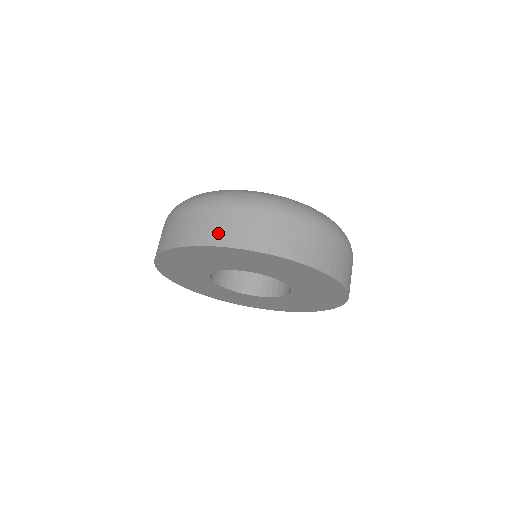
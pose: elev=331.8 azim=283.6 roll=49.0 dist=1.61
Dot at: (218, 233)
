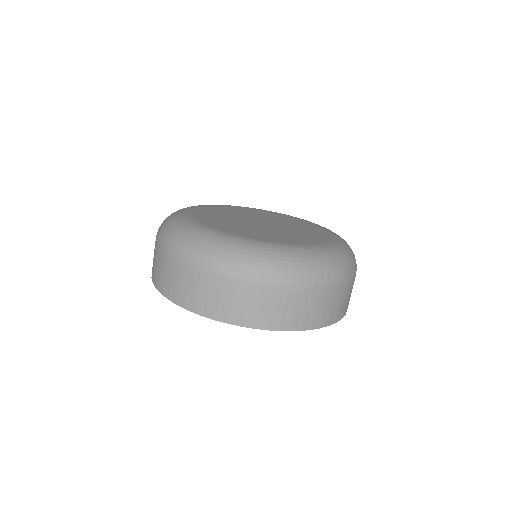
Dot at: (227, 310)
